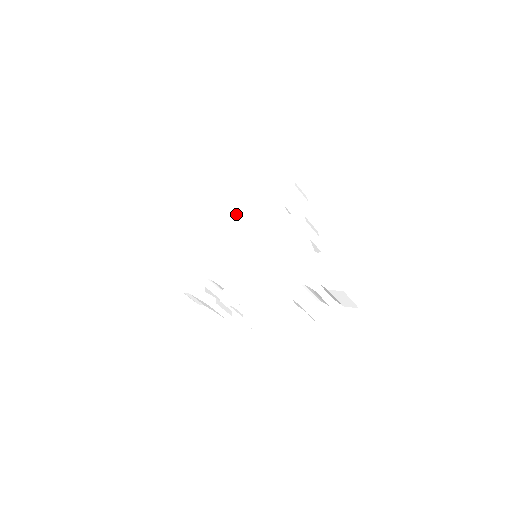
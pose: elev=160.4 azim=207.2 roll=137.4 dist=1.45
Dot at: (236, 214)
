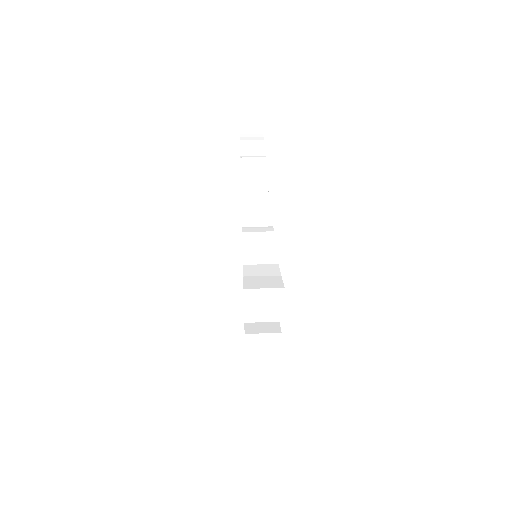
Dot at: occluded
